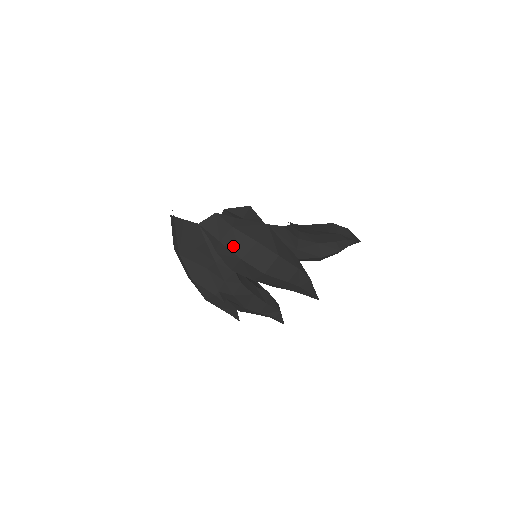
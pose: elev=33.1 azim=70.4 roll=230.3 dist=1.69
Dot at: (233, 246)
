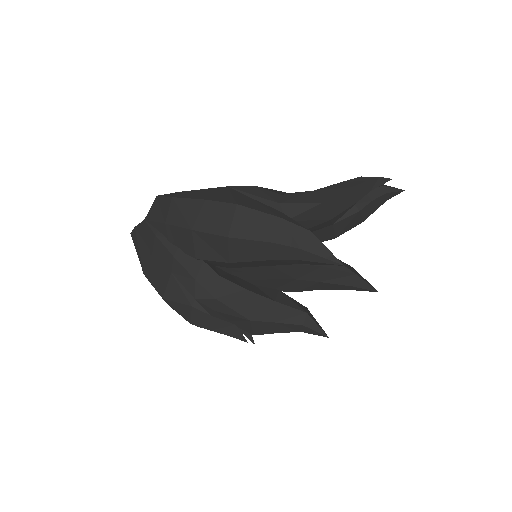
Dot at: (179, 219)
